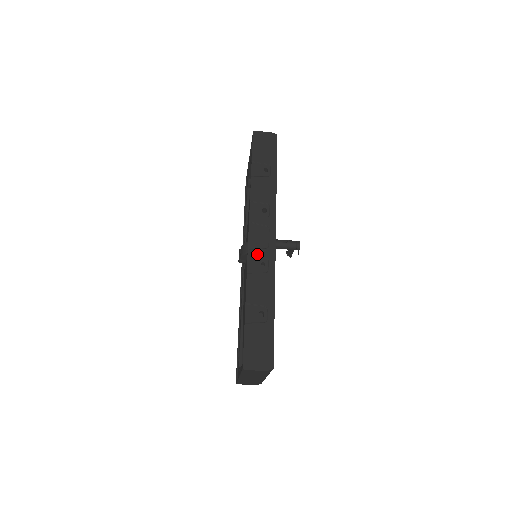
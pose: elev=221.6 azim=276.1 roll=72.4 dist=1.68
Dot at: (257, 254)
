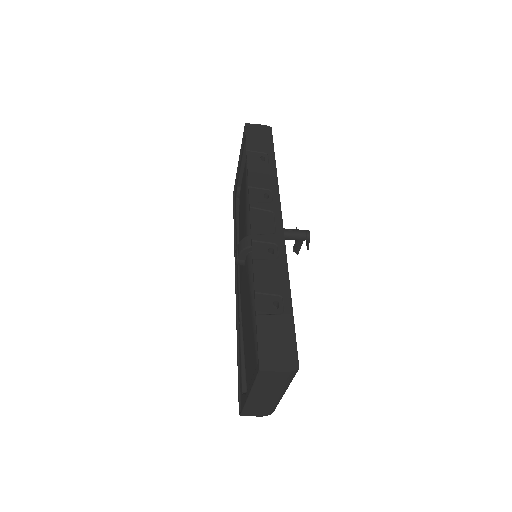
Dot at: (263, 239)
